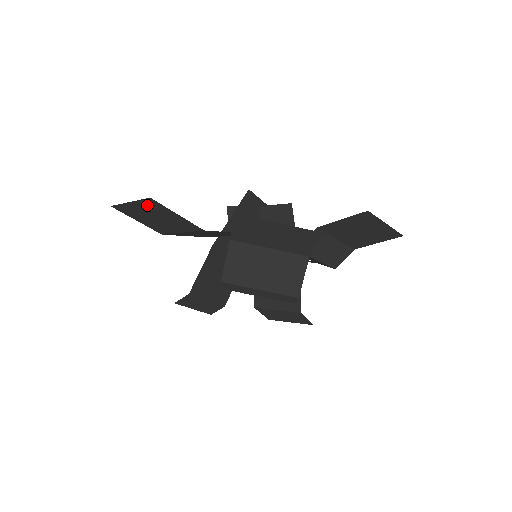
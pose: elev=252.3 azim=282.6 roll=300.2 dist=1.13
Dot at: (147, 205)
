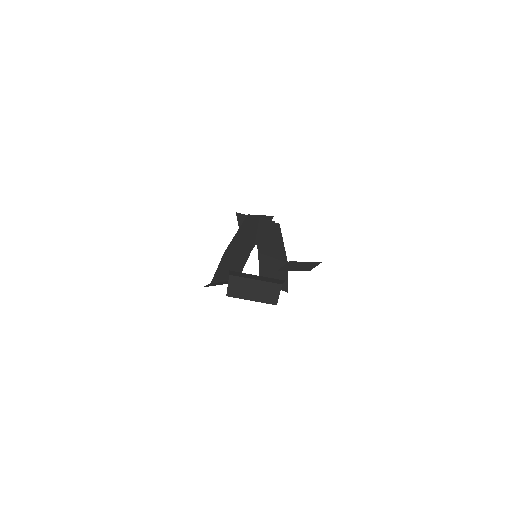
Dot at: occluded
